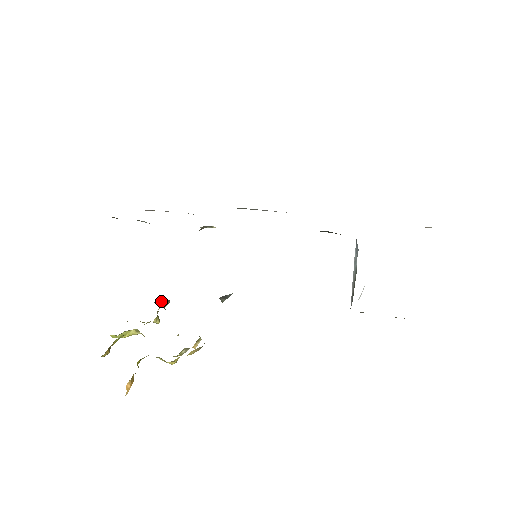
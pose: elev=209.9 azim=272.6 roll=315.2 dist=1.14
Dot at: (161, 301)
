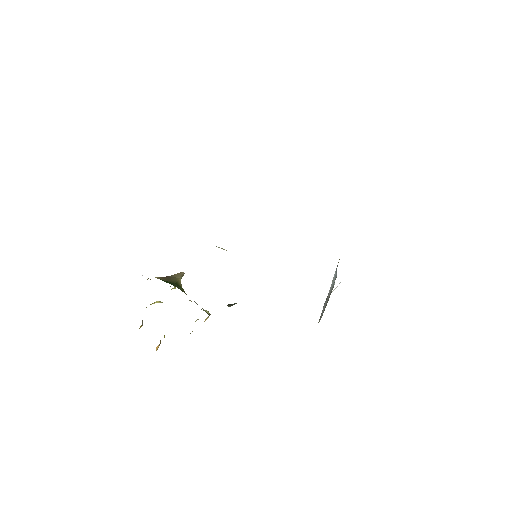
Dot at: (177, 274)
